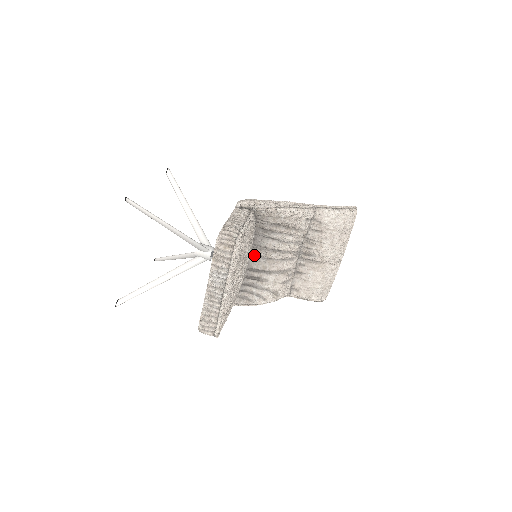
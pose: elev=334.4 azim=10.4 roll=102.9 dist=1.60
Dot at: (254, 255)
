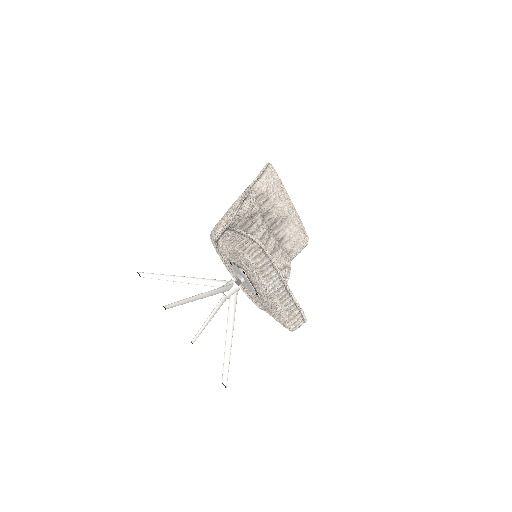
Dot at: occluded
